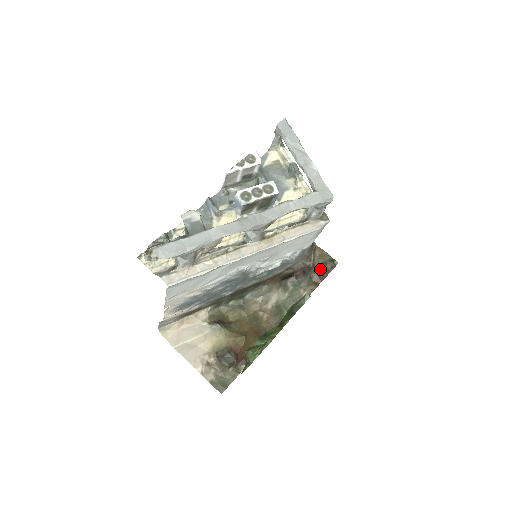
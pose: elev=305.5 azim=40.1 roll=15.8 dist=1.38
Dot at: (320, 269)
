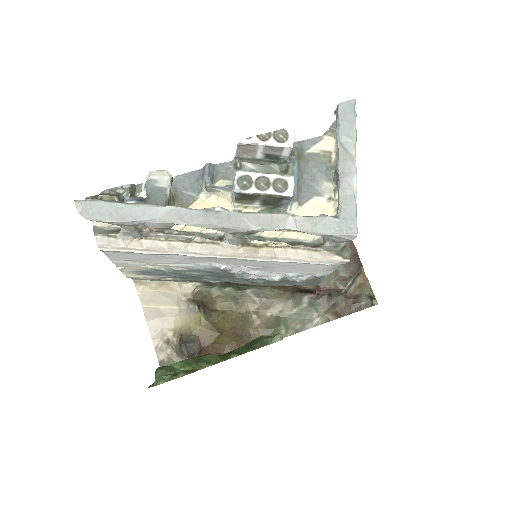
Dot at: (351, 300)
